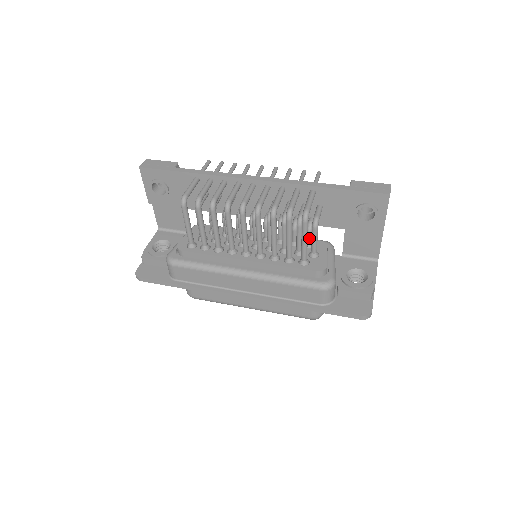
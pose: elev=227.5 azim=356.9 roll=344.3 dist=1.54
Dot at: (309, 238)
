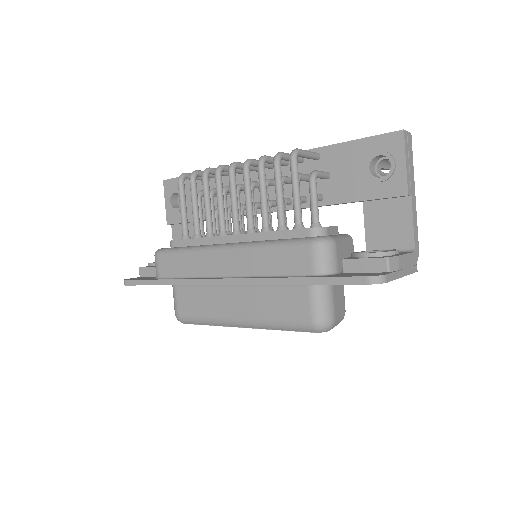
Dot at: occluded
